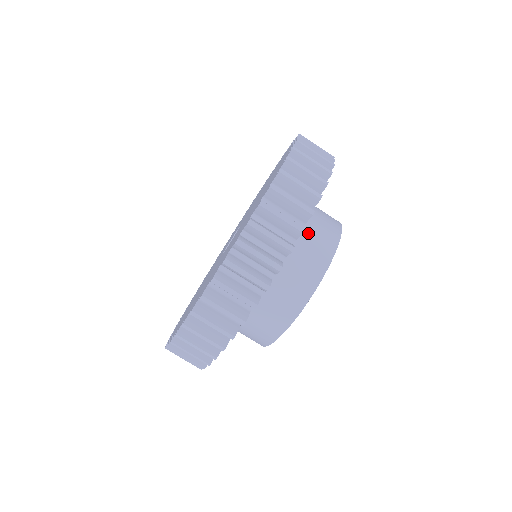
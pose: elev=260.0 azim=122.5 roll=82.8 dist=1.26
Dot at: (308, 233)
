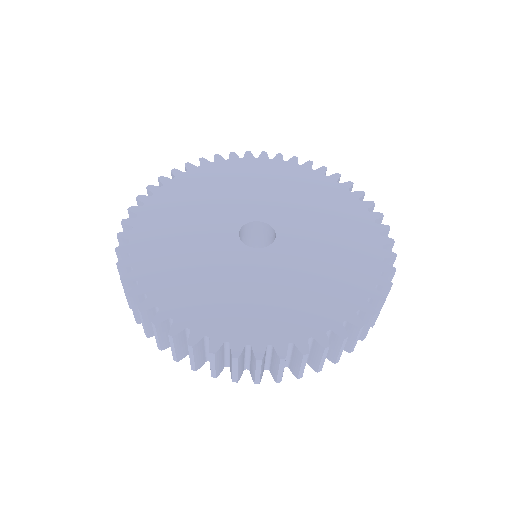
Dot at: occluded
